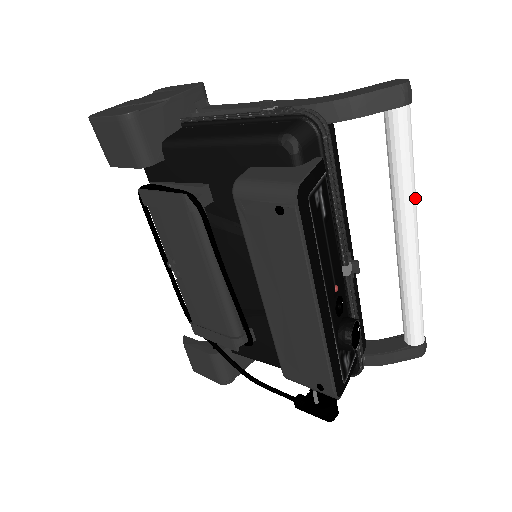
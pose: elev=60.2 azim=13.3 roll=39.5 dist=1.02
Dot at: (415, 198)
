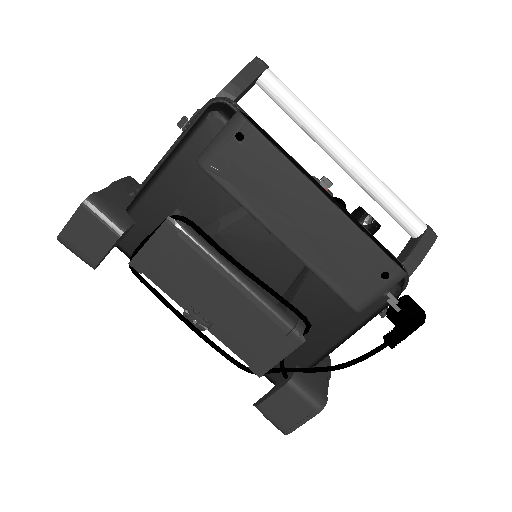
Dot at: (323, 123)
